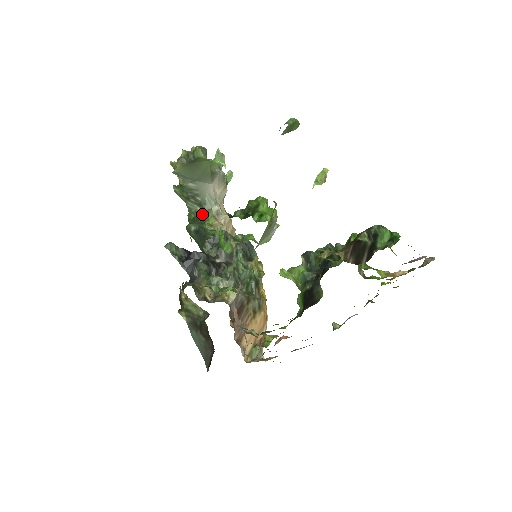
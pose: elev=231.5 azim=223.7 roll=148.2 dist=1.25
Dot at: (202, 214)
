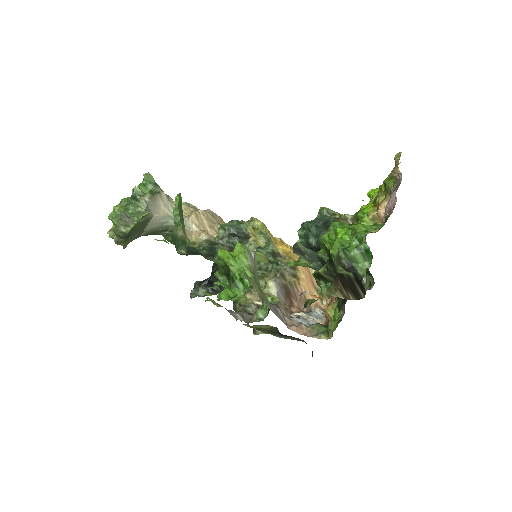
Dot at: (175, 235)
